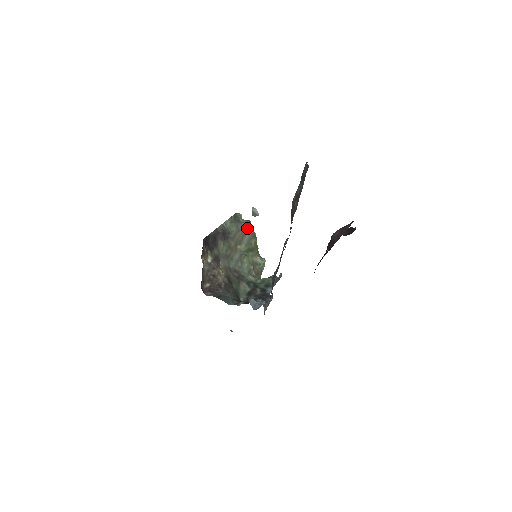
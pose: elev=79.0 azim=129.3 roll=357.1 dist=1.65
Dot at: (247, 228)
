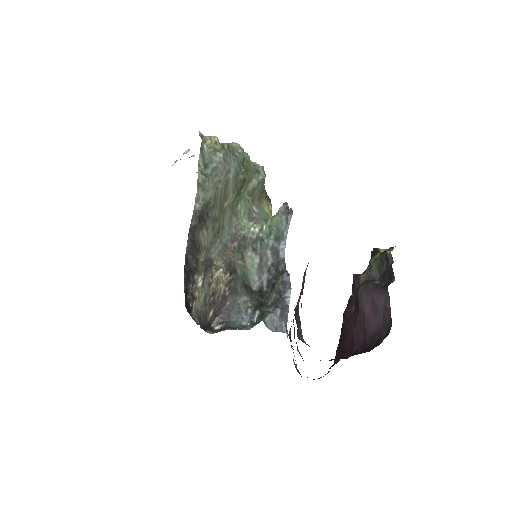
Dot at: (226, 167)
